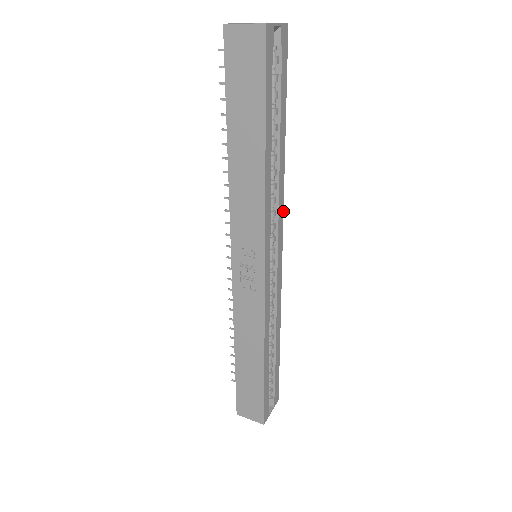
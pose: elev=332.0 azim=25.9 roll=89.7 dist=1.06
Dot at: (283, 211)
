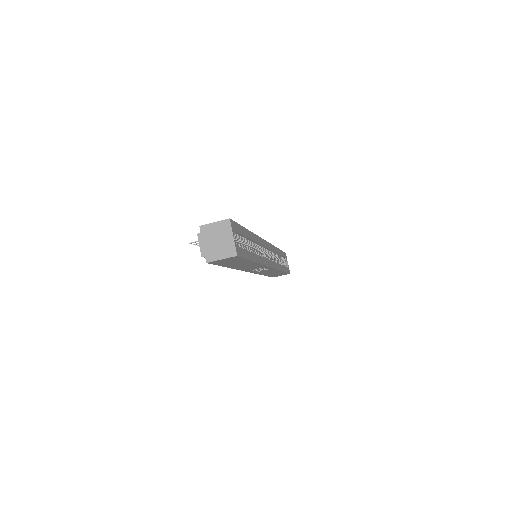
Dot at: (260, 237)
